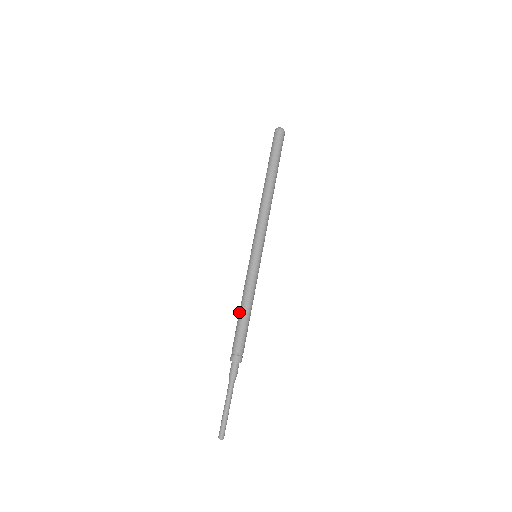
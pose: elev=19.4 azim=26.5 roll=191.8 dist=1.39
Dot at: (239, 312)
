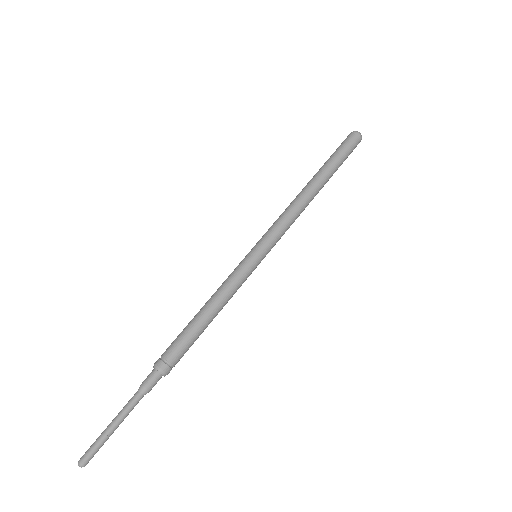
Dot at: (201, 312)
